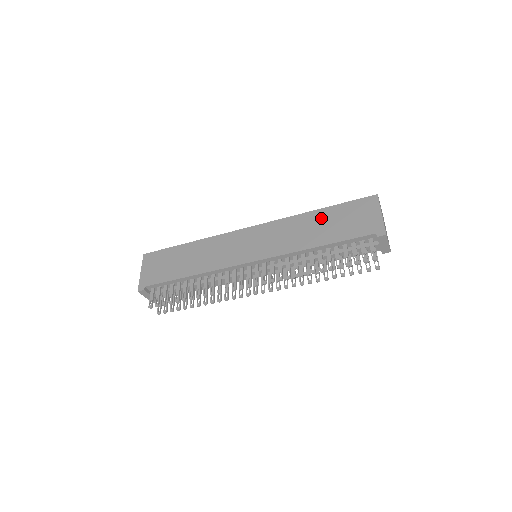
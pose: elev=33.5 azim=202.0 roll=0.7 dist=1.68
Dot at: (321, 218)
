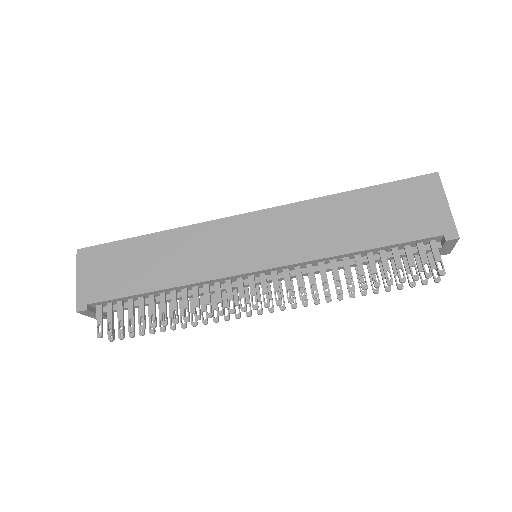
Dot at: (357, 205)
